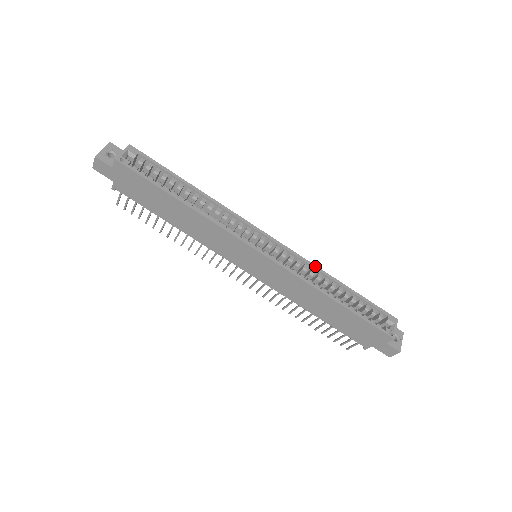
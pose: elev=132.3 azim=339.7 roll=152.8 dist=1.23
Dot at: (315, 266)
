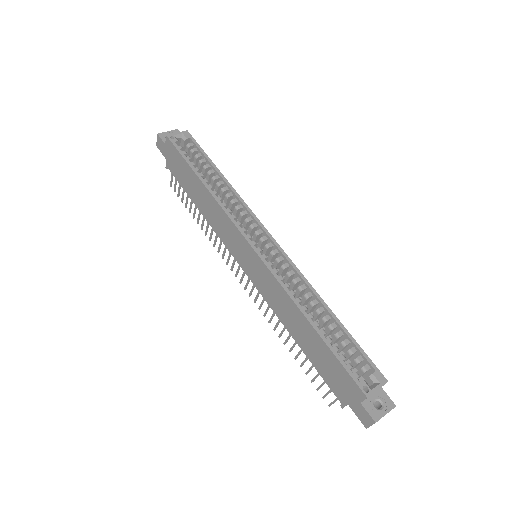
Dot at: (308, 282)
